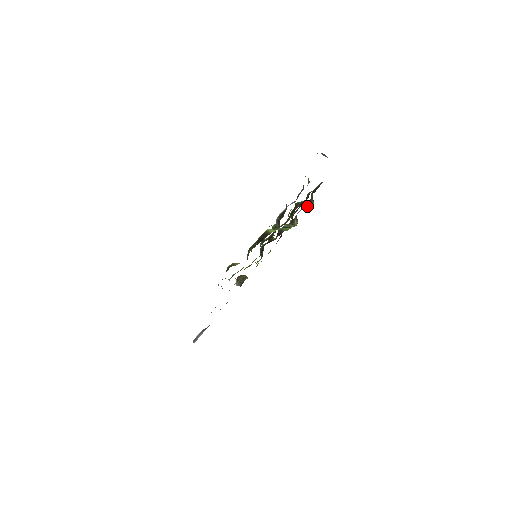
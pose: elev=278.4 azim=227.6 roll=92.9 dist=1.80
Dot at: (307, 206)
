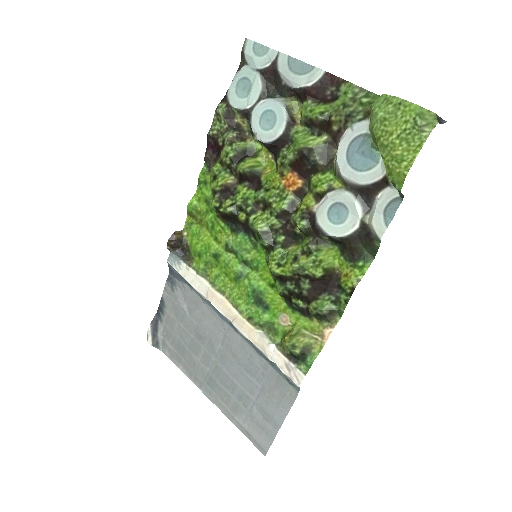
Dot at: (293, 117)
